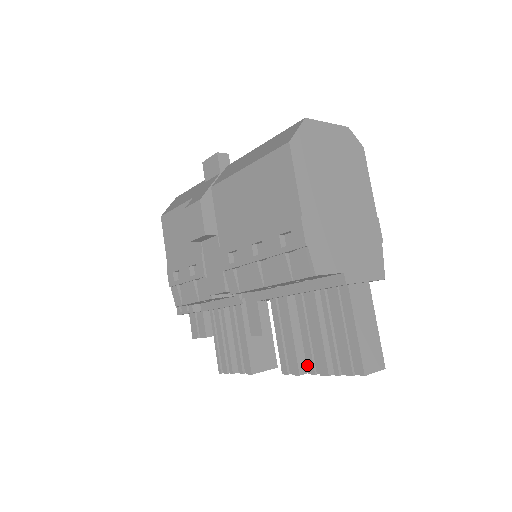
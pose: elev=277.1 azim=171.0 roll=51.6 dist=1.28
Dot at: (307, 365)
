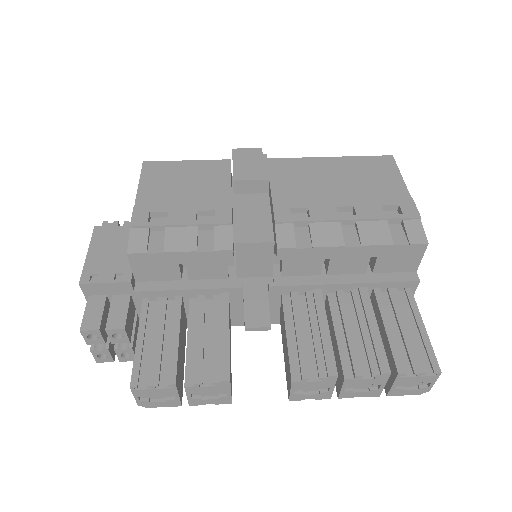
Dot at: (343, 368)
